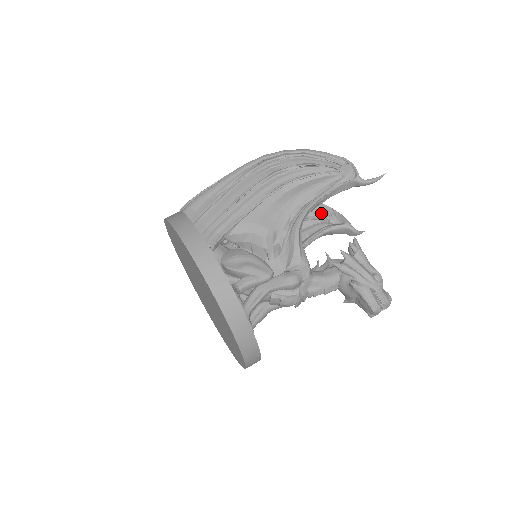
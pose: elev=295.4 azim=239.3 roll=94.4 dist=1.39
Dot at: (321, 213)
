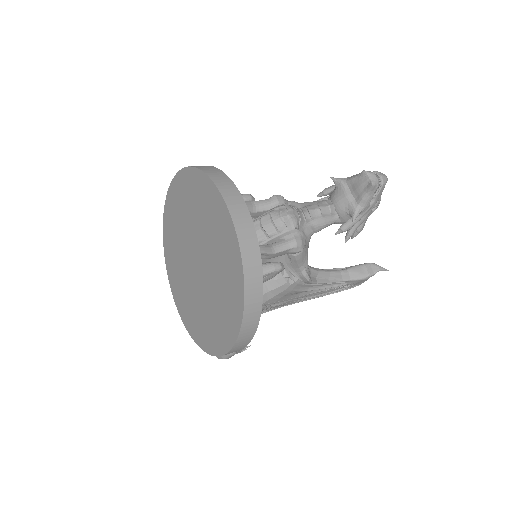
Dot at: occluded
